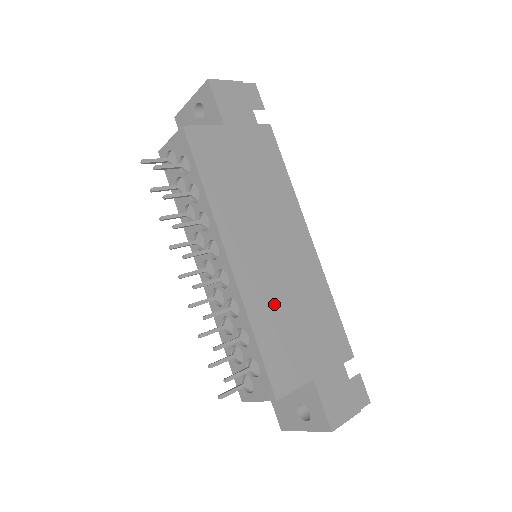
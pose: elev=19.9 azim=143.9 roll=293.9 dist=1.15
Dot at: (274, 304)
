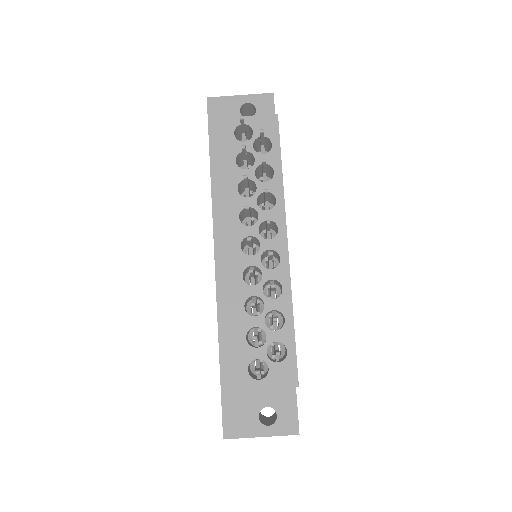
Dot at: occluded
